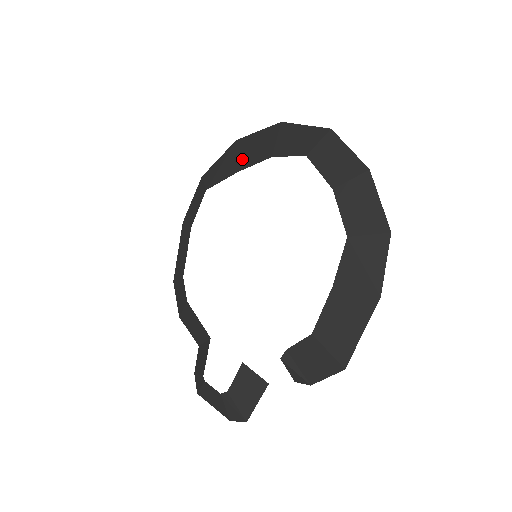
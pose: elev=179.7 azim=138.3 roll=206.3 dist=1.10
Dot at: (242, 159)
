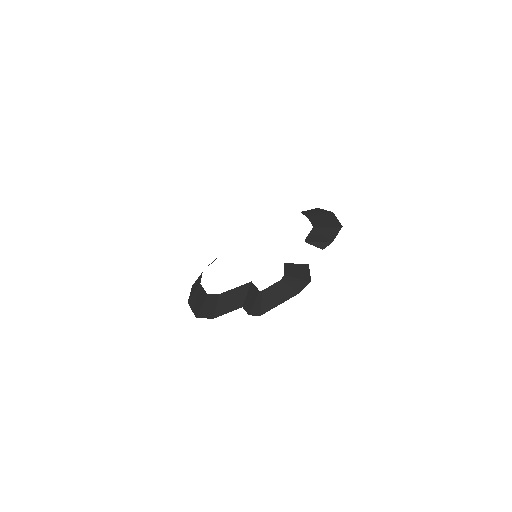
Dot at: occluded
